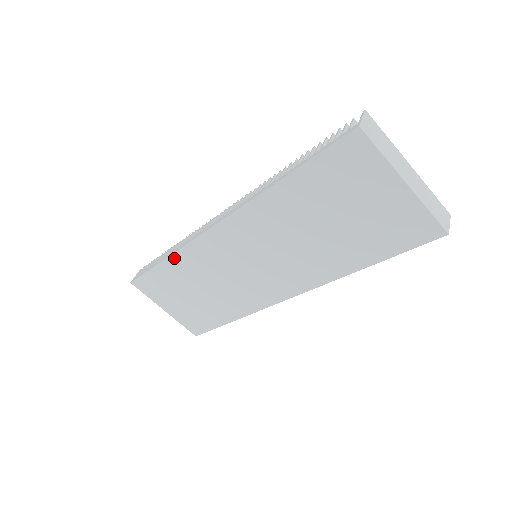
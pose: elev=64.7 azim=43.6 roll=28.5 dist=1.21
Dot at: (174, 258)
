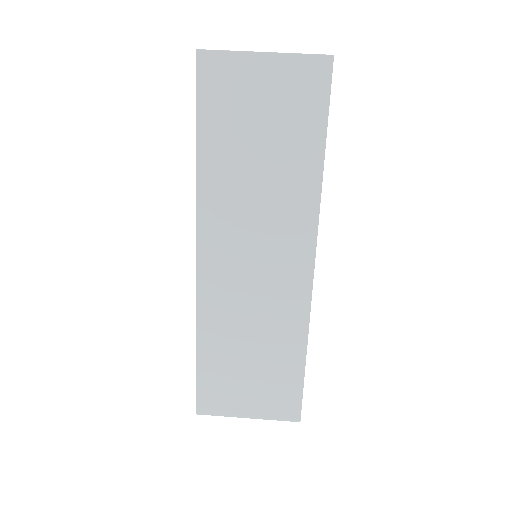
Dot at: (201, 332)
